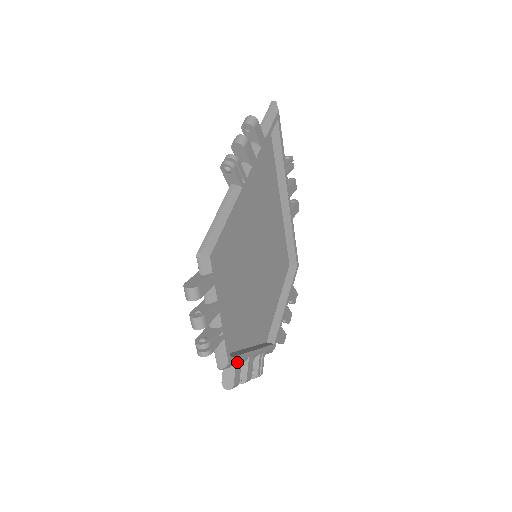
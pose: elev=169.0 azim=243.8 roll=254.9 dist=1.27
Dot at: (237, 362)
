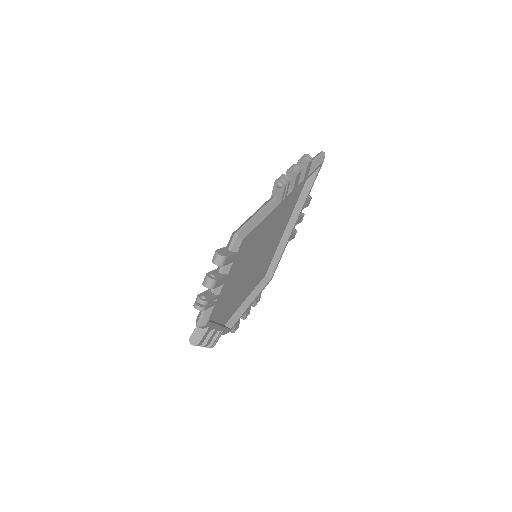
Dot at: (210, 327)
